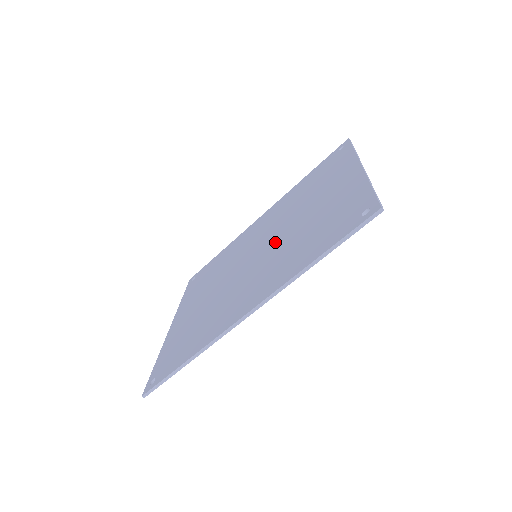
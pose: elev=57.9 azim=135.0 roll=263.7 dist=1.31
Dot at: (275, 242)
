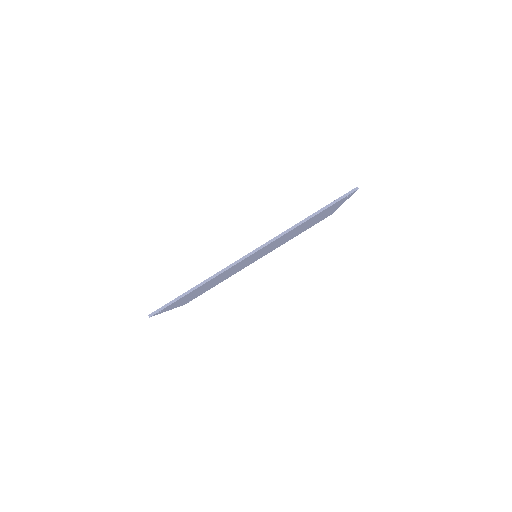
Dot at: occluded
